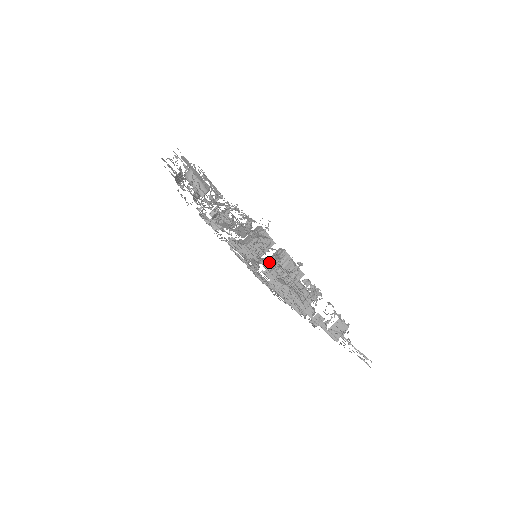
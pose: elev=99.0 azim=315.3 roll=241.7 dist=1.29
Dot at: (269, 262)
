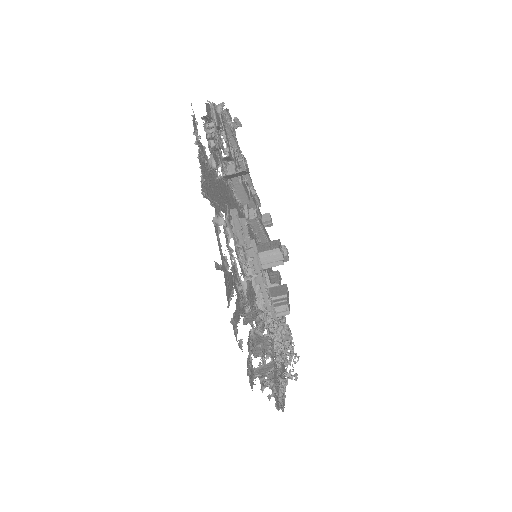
Dot at: occluded
